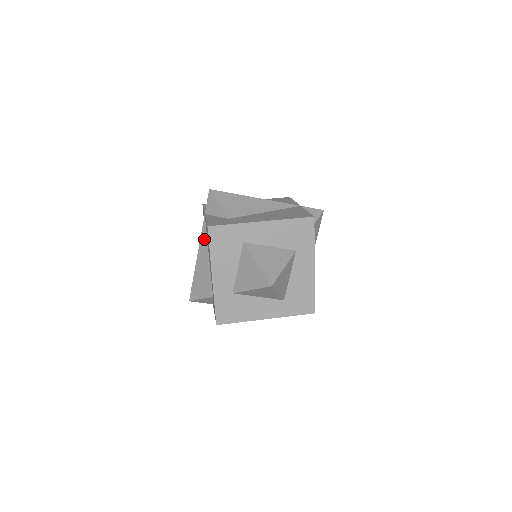
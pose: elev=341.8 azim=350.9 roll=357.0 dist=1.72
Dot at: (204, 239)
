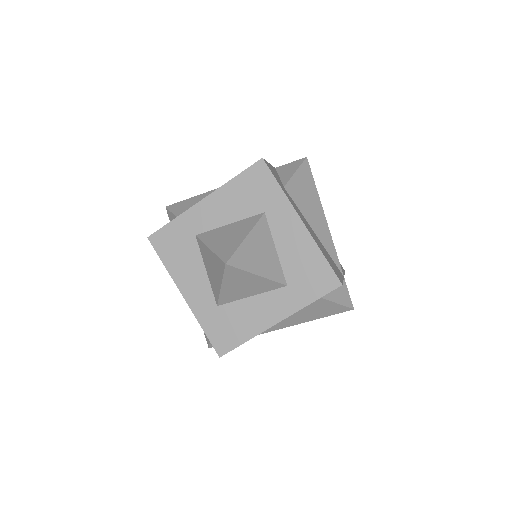
Dot at: occluded
